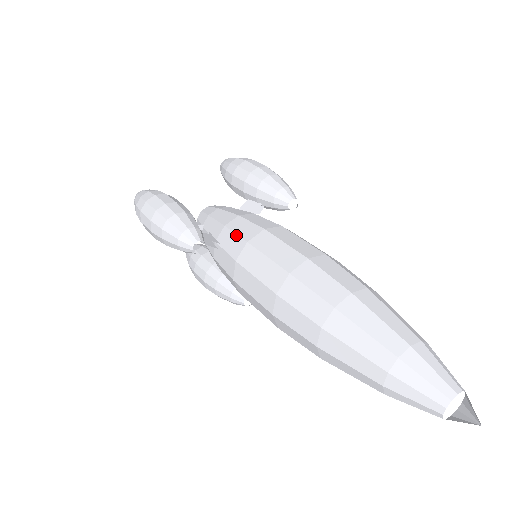
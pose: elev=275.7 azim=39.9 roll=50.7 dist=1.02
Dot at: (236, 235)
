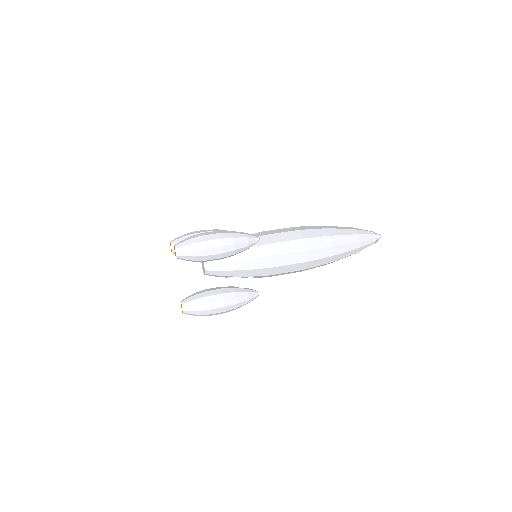
Dot at: occluded
